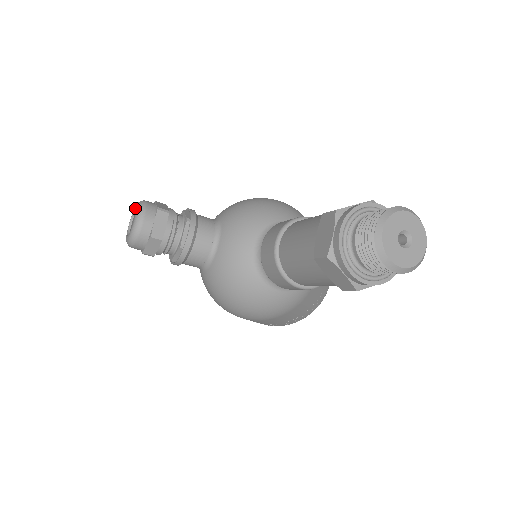
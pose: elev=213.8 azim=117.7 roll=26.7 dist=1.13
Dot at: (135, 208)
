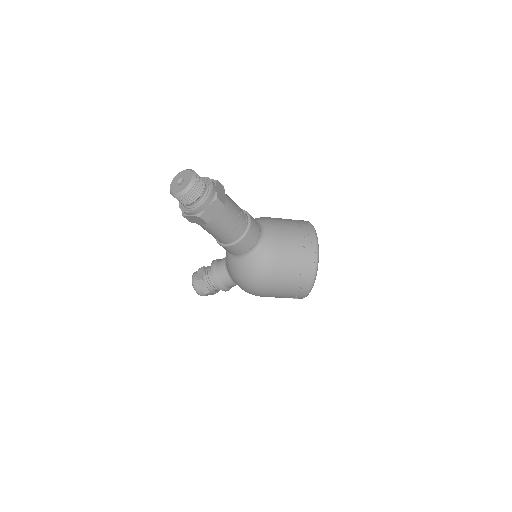
Dot at: occluded
